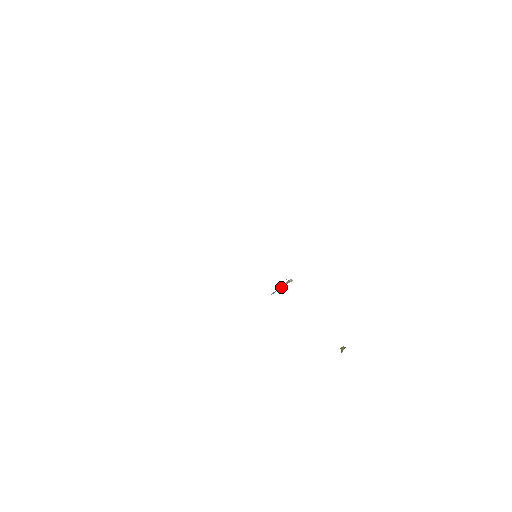
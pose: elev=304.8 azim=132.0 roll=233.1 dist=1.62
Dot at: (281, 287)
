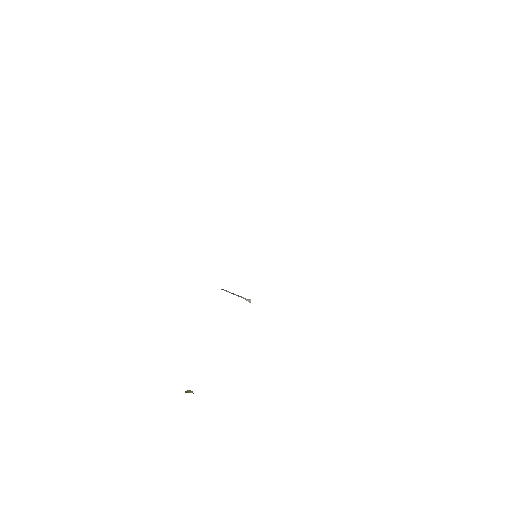
Dot at: occluded
